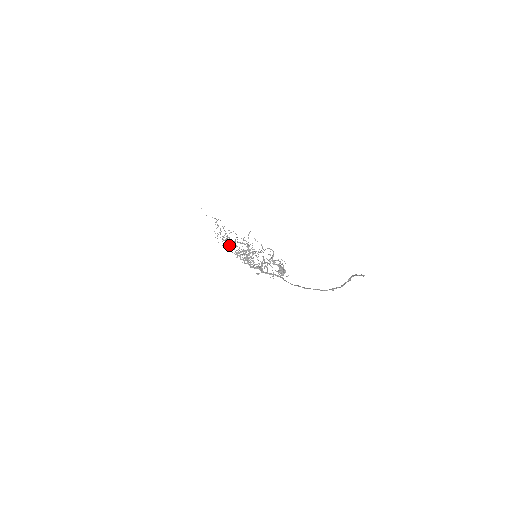
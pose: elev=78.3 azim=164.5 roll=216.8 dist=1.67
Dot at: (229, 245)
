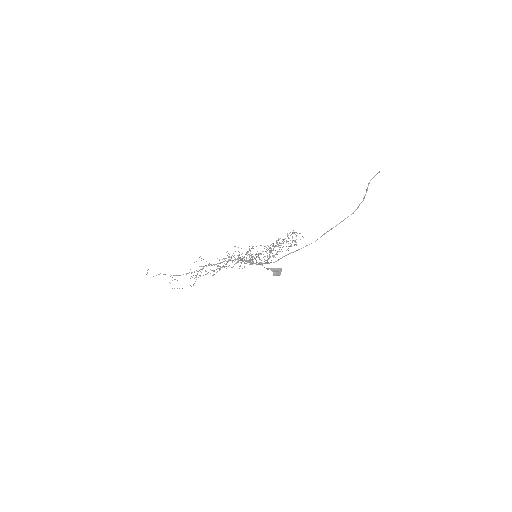
Dot at: occluded
